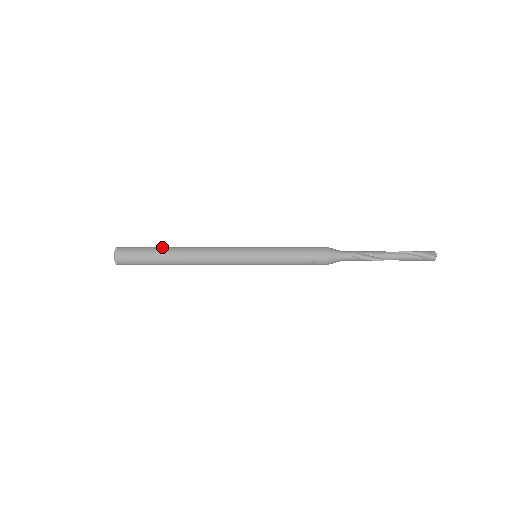
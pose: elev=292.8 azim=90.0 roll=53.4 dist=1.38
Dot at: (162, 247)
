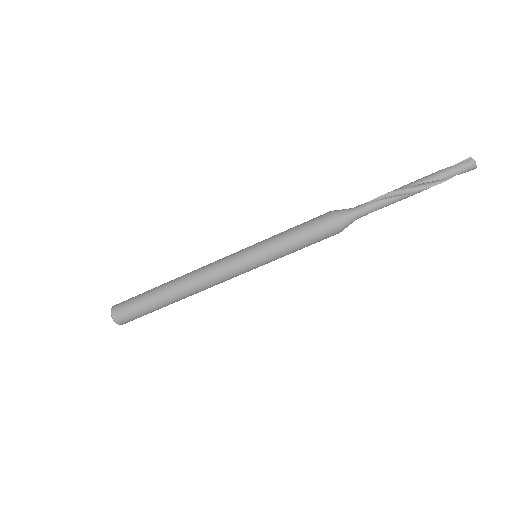
Dot at: (160, 306)
